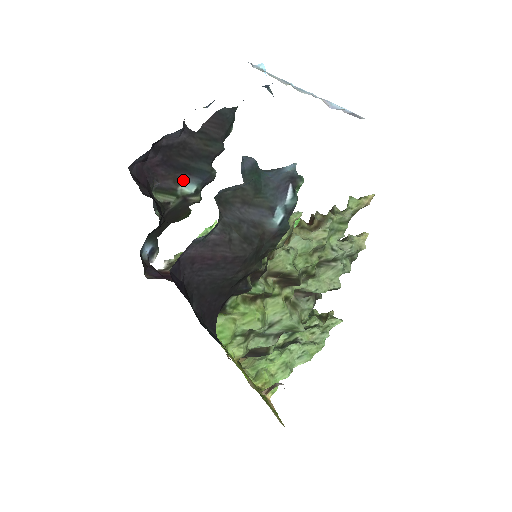
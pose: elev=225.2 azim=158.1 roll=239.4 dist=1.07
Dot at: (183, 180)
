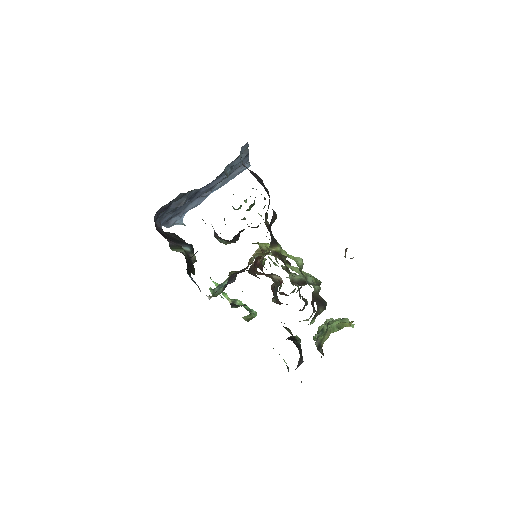
Dot at: occluded
